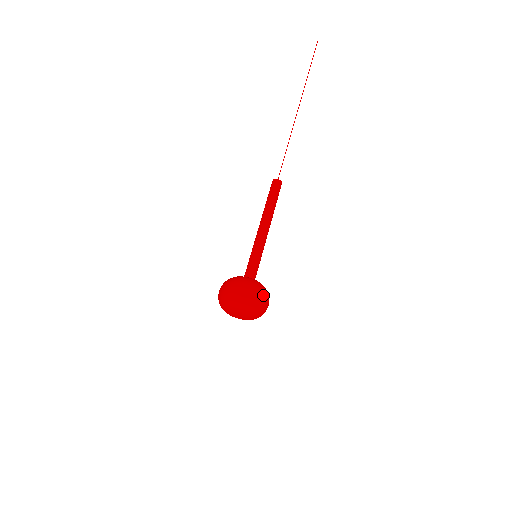
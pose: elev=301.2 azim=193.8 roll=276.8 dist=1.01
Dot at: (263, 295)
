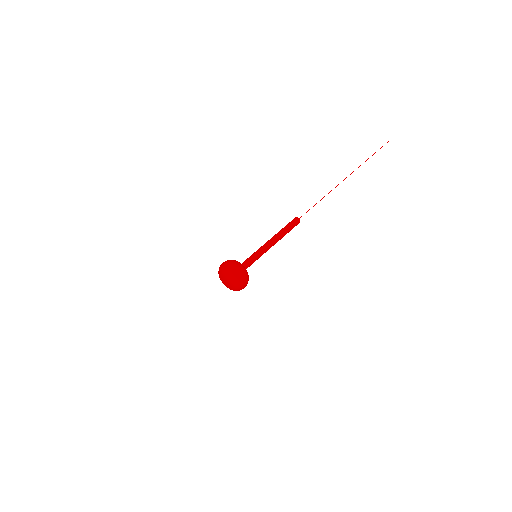
Dot at: occluded
